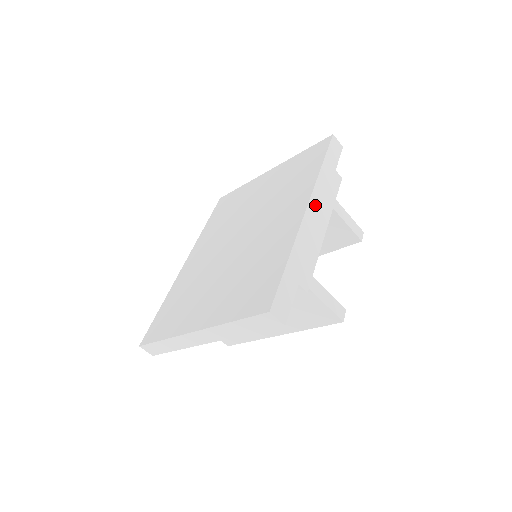
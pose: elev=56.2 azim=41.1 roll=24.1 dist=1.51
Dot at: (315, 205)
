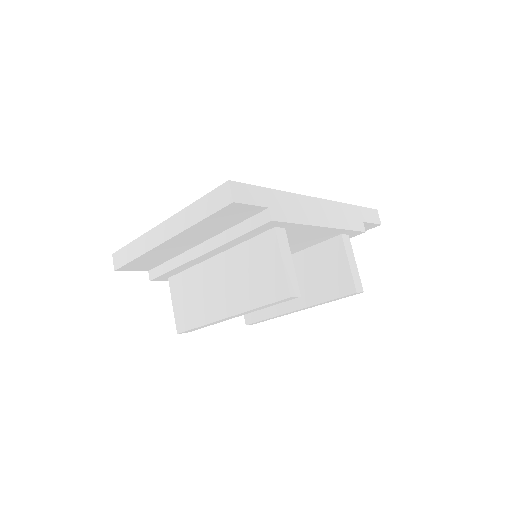
Dot at: (326, 207)
